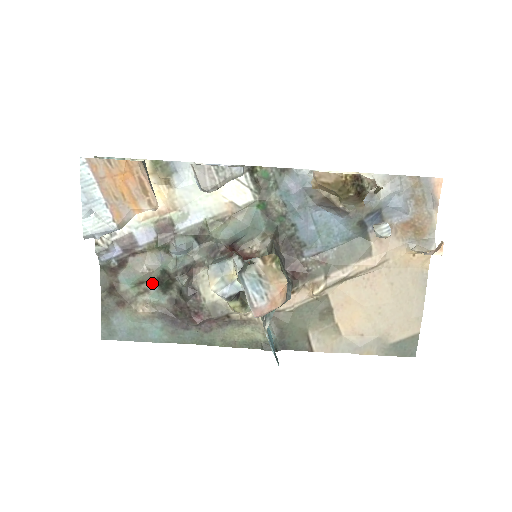
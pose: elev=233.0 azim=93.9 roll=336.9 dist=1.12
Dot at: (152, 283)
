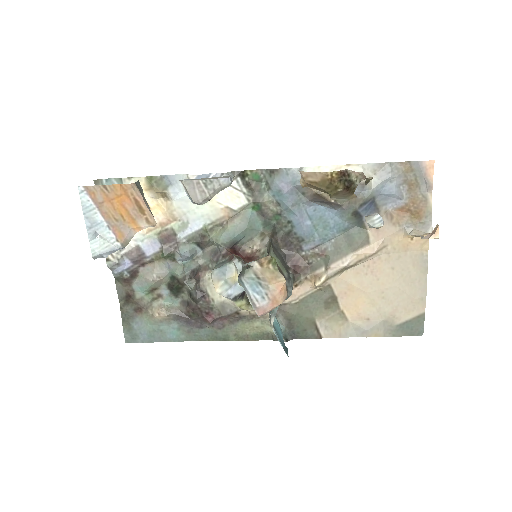
Dot at: (164, 289)
